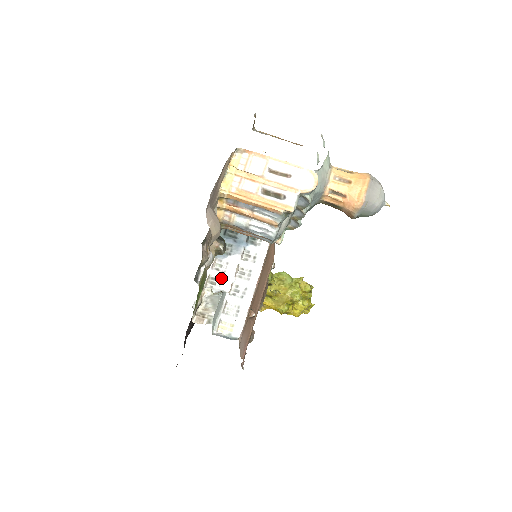
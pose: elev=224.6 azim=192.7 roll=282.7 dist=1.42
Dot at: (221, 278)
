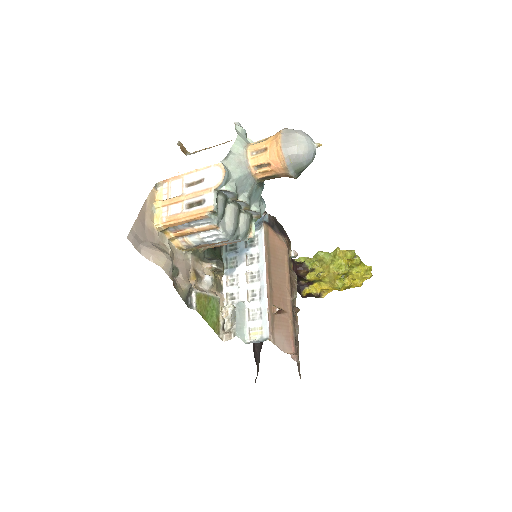
Dot at: (237, 291)
